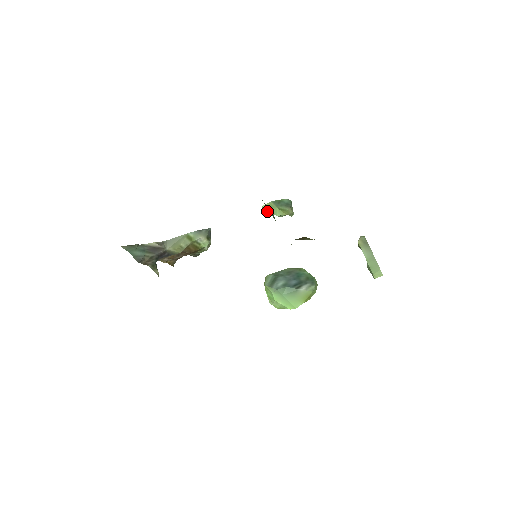
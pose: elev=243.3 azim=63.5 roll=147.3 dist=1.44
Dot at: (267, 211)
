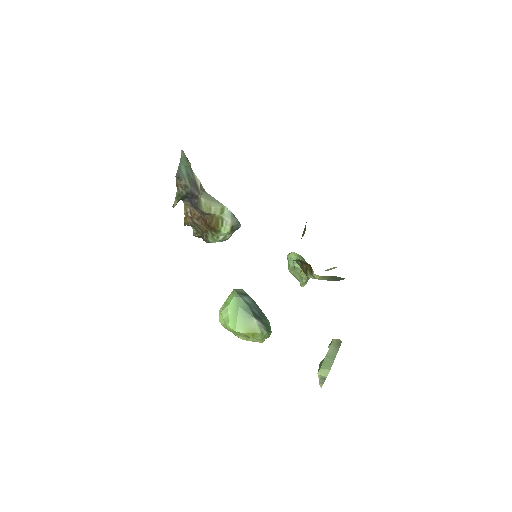
Dot at: (291, 257)
